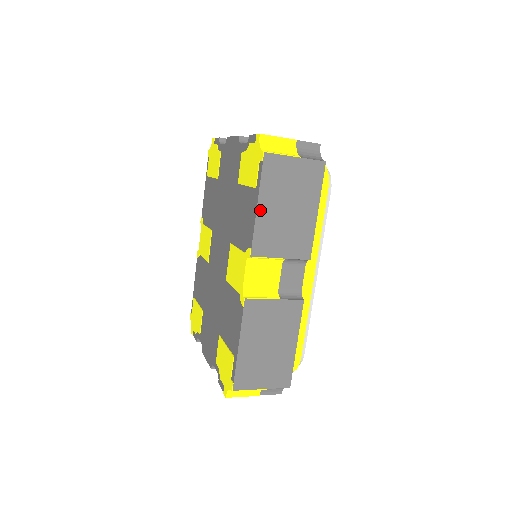
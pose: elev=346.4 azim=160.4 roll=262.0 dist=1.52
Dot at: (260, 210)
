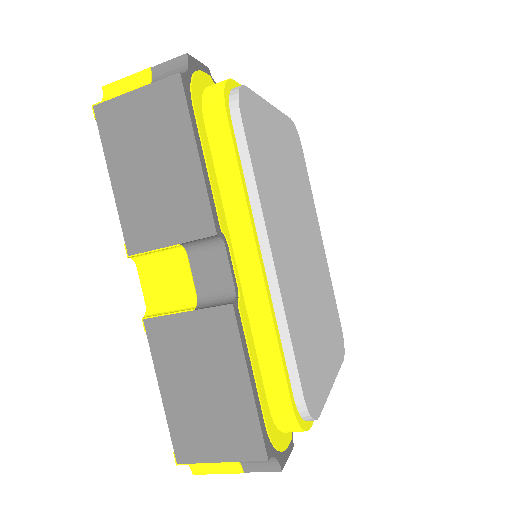
Dot at: (117, 186)
